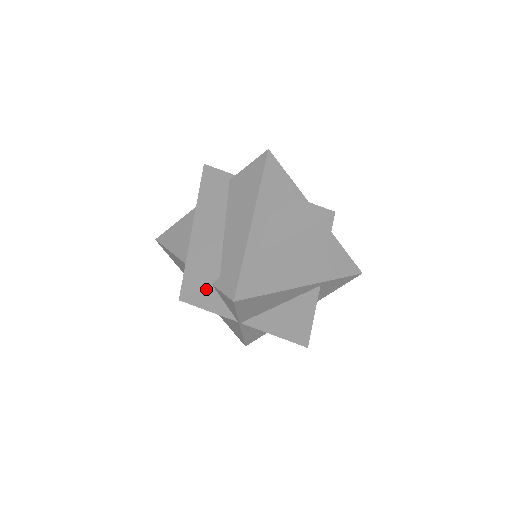
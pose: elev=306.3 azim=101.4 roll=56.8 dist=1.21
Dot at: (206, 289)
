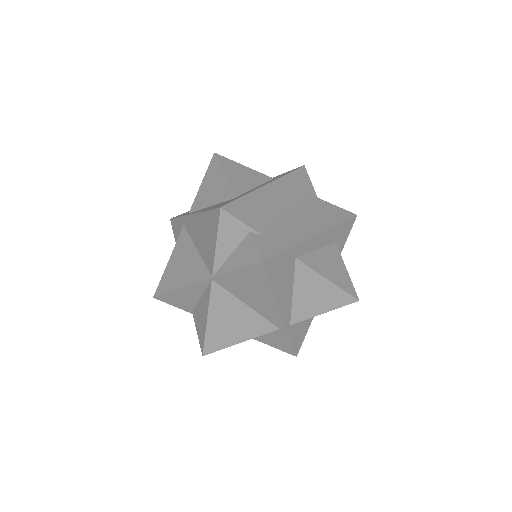
Dot at: (243, 228)
